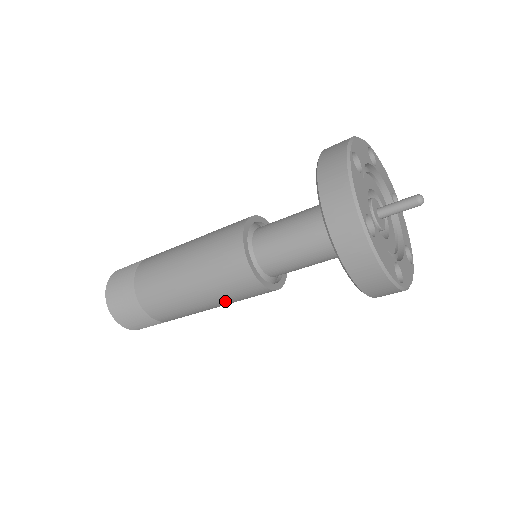
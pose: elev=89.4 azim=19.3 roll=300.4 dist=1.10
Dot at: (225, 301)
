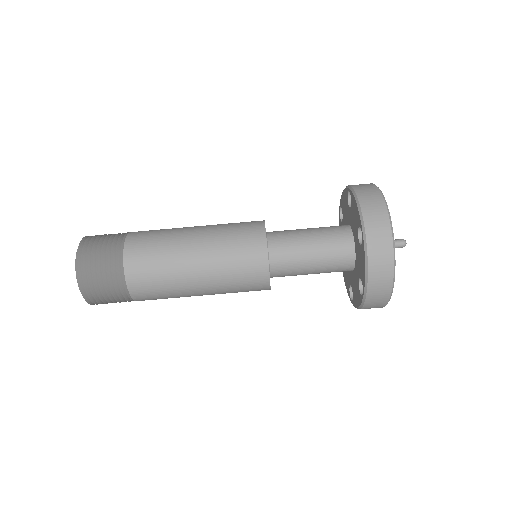
Dot at: occluded
